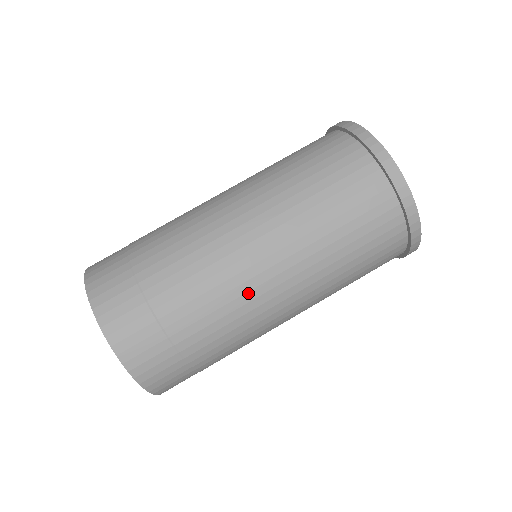
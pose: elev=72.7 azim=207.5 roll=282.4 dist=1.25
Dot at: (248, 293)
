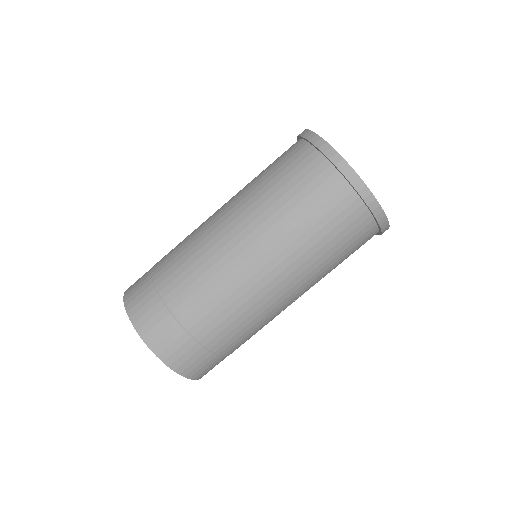
Dot at: (225, 267)
